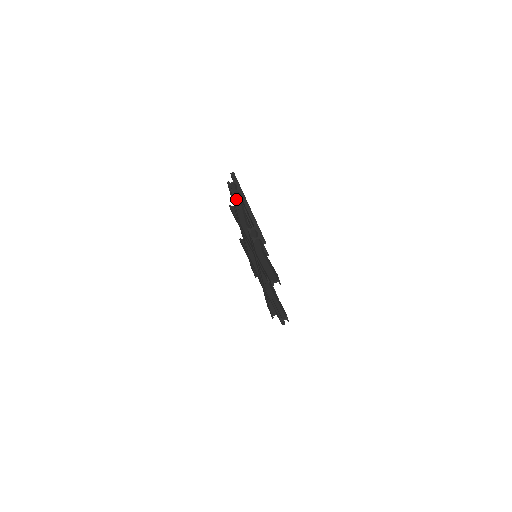
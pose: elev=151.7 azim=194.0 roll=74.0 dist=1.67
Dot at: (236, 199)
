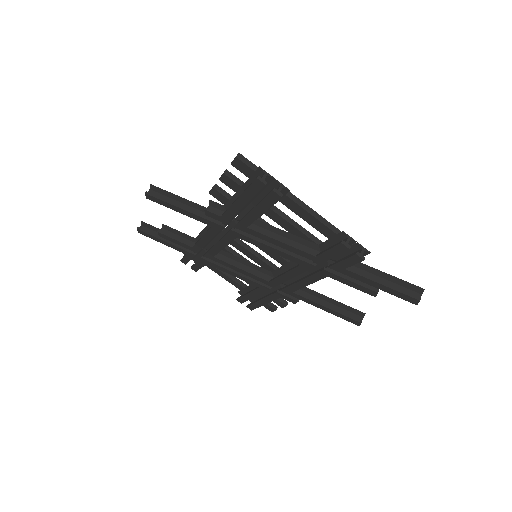
Dot at: (271, 199)
